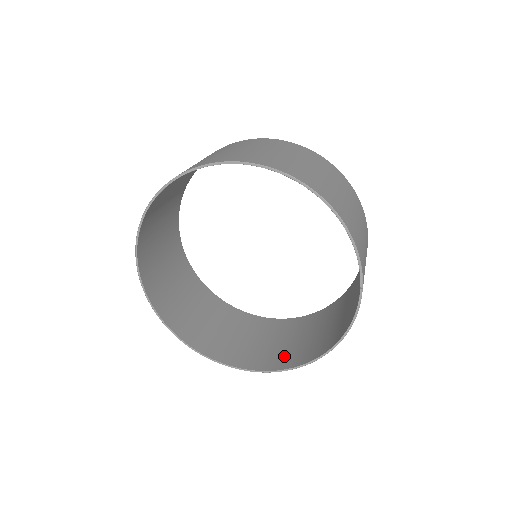
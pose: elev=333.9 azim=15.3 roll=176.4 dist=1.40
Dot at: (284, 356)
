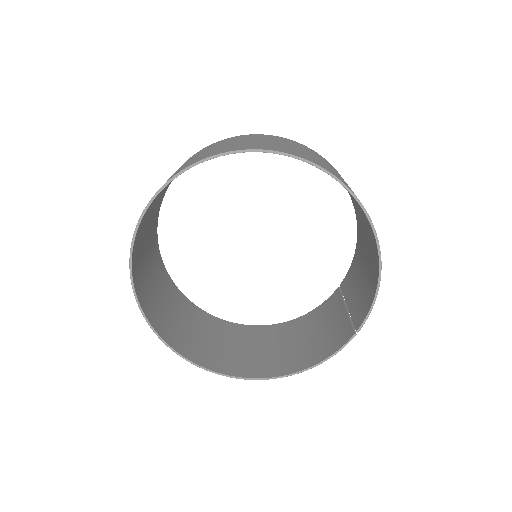
Dot at: (231, 361)
